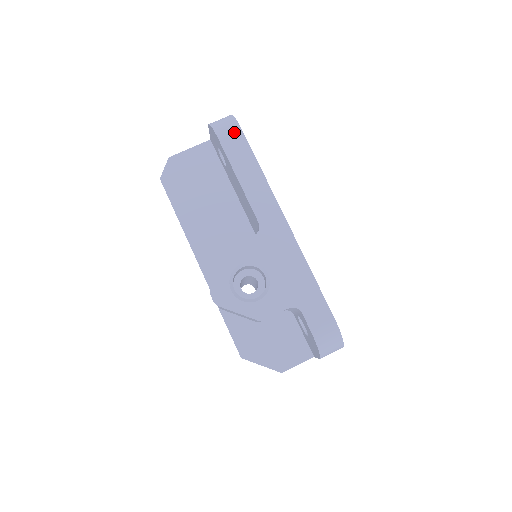
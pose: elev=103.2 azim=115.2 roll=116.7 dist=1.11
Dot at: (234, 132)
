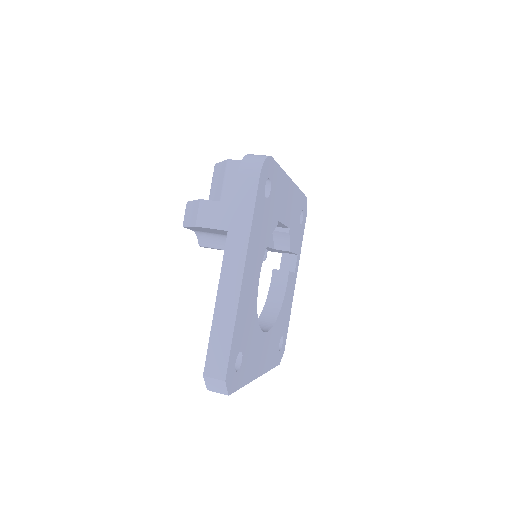
Dot at: occluded
